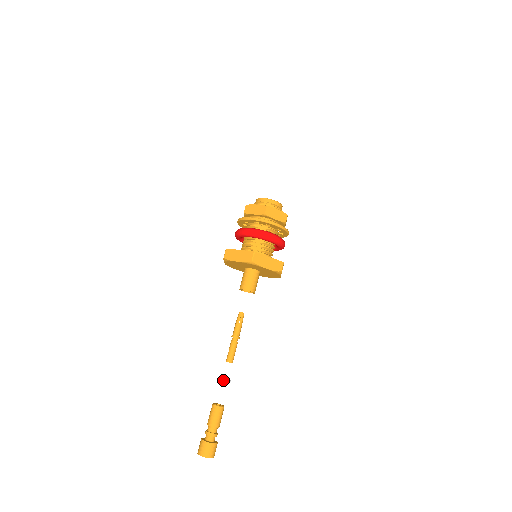
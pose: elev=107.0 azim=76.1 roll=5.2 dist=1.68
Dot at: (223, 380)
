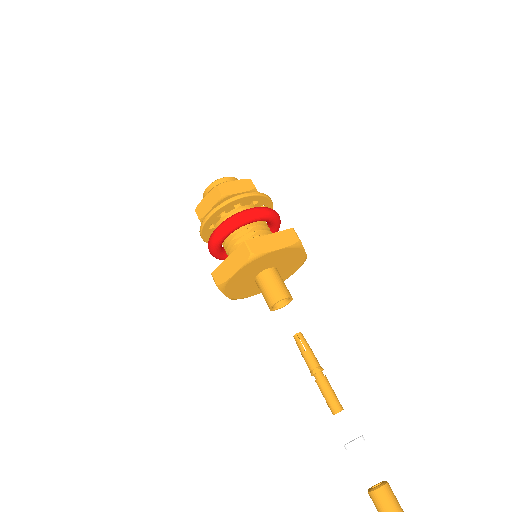
Dot at: (351, 443)
